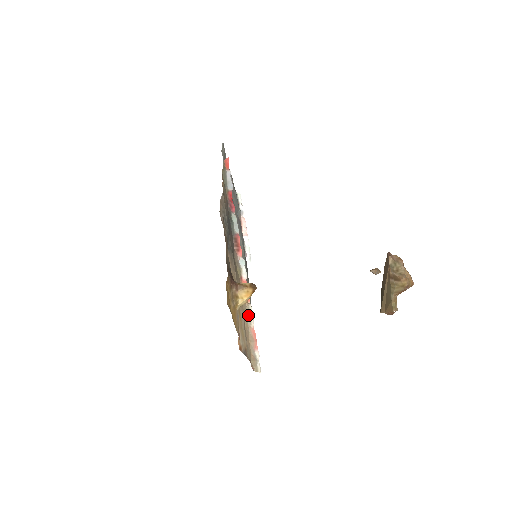
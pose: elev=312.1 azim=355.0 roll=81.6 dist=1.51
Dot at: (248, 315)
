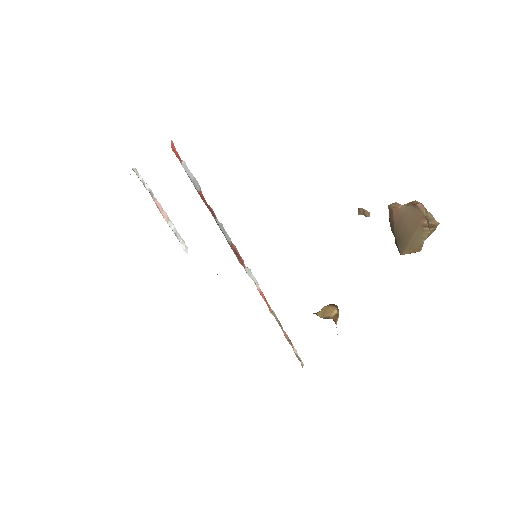
Dot at: (278, 323)
